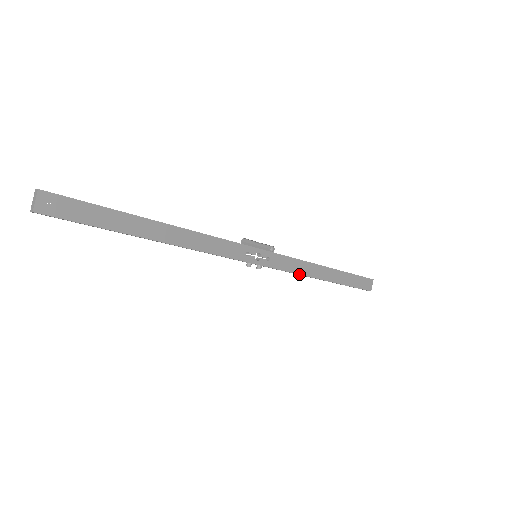
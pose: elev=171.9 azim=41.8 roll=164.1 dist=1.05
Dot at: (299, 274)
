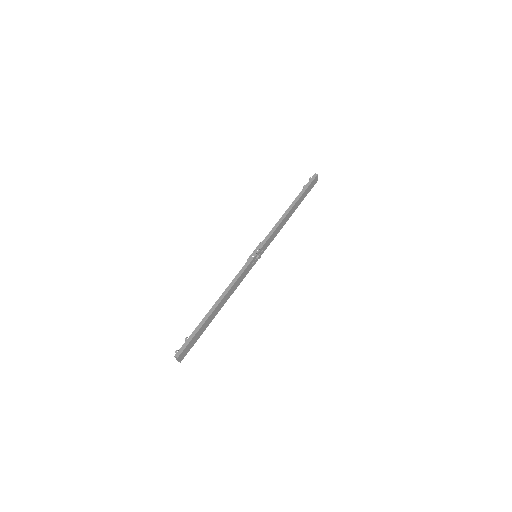
Dot at: occluded
